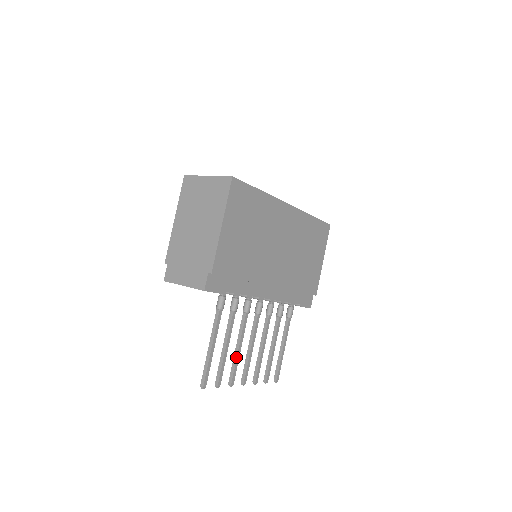
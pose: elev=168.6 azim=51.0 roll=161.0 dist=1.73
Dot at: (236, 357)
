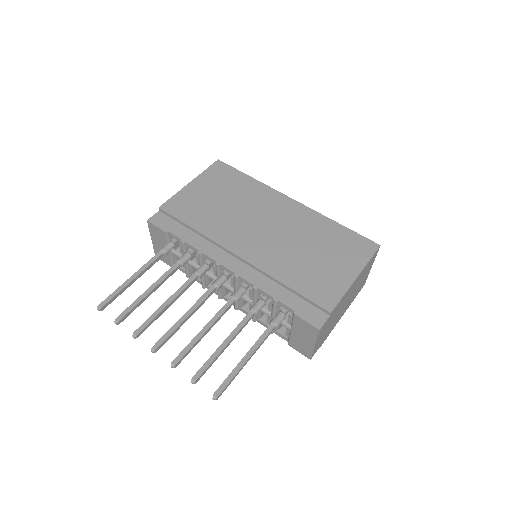
Dot at: (158, 309)
